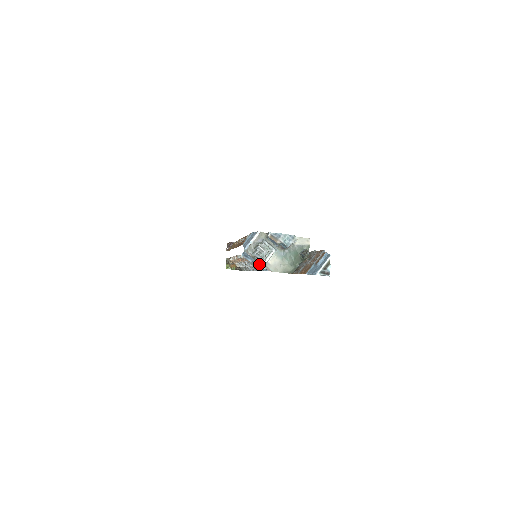
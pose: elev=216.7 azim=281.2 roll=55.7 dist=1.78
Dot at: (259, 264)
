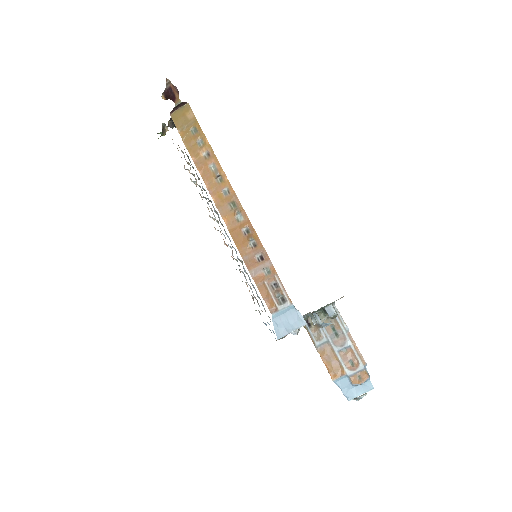
Dot at: occluded
